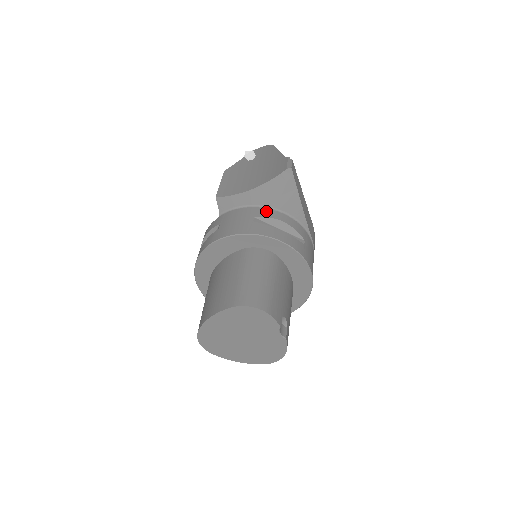
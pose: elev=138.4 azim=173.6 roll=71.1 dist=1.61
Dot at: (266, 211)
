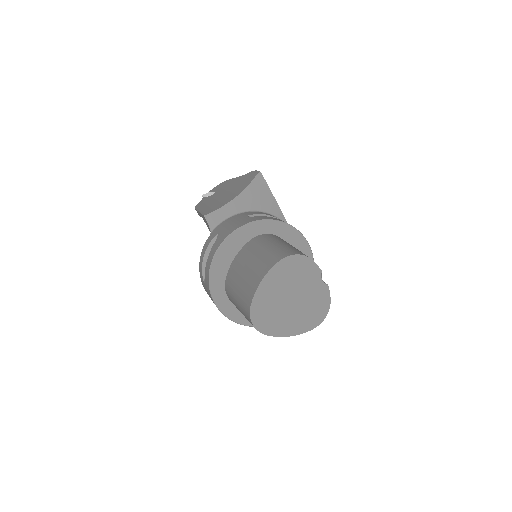
Dot at: (252, 212)
